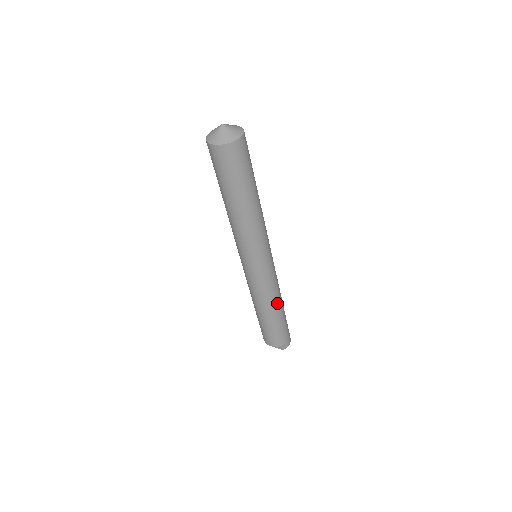
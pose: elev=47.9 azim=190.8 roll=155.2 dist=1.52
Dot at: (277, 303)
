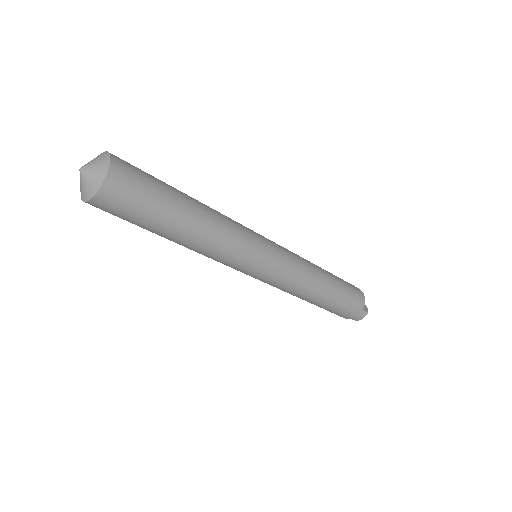
Dot at: (308, 296)
